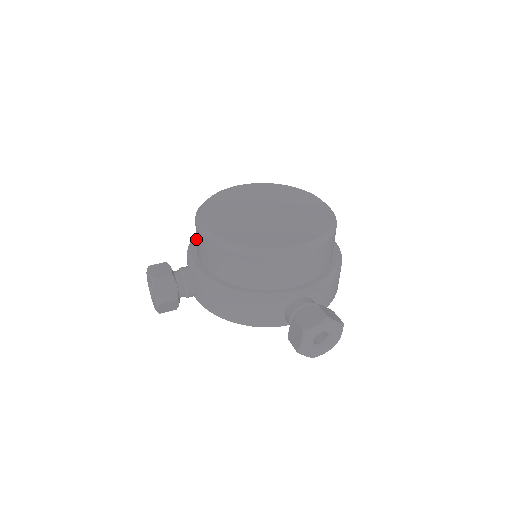
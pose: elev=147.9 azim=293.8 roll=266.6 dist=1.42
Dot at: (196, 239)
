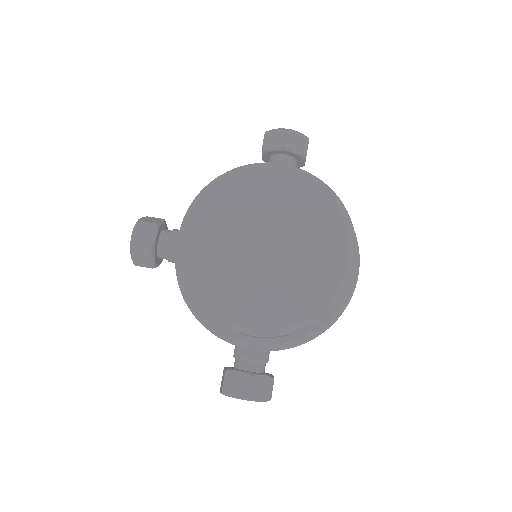
Dot at: occluded
